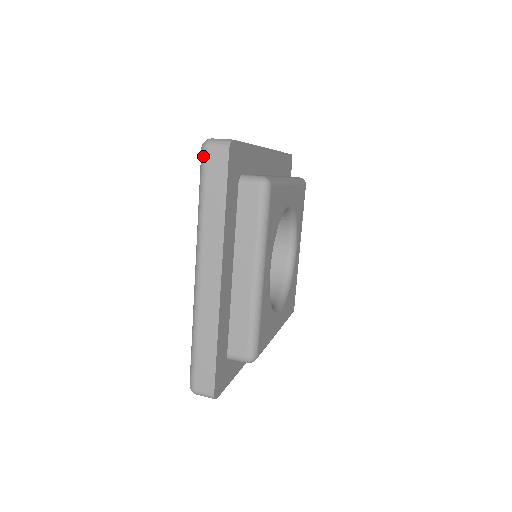
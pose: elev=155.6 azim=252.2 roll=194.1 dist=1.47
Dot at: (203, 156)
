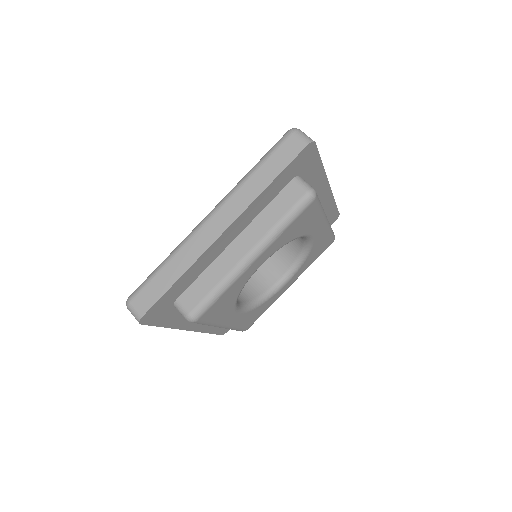
Dot at: occluded
